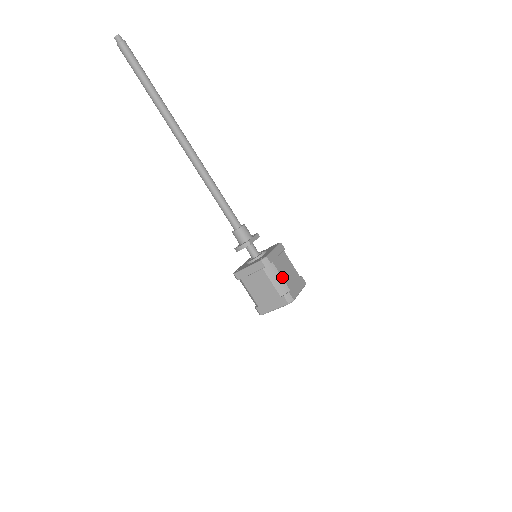
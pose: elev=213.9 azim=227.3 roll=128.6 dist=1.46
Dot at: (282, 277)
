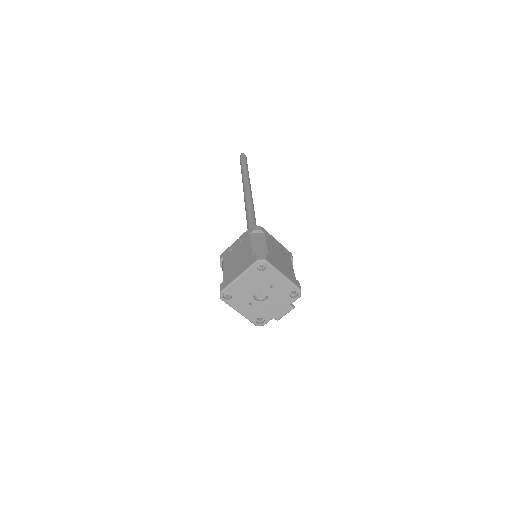
Dot at: (267, 245)
